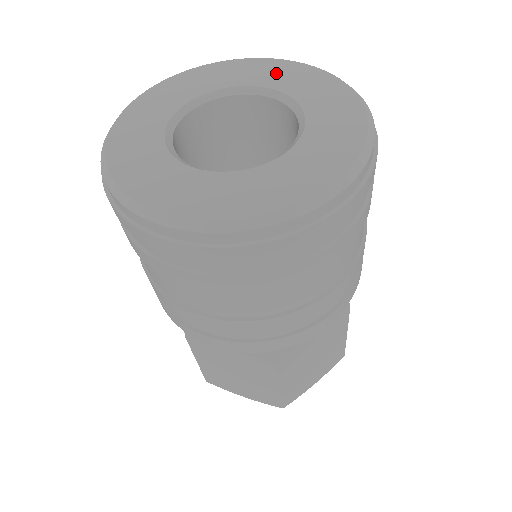
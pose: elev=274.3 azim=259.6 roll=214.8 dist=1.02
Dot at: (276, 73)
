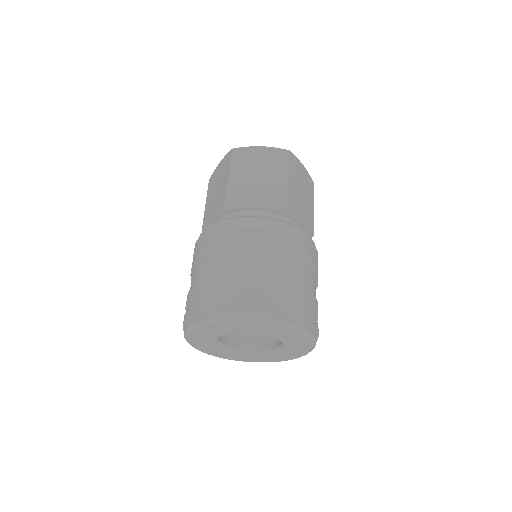
Dot at: (294, 340)
